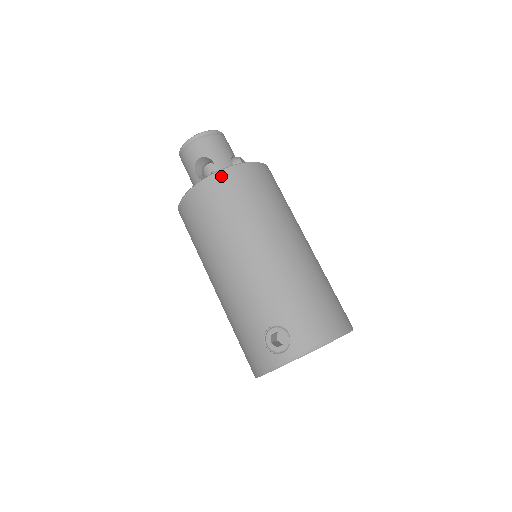
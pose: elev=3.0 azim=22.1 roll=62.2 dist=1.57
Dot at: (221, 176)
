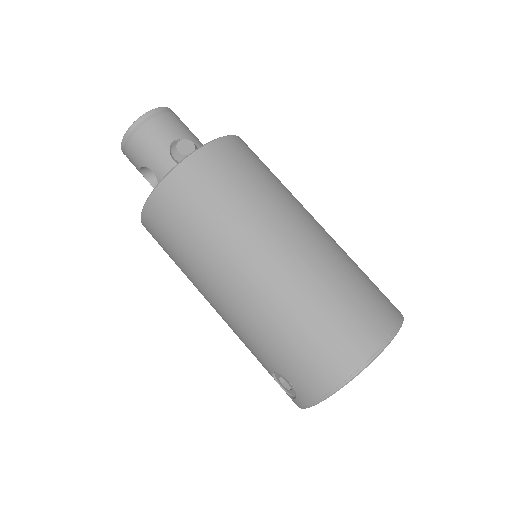
Dot at: (150, 209)
